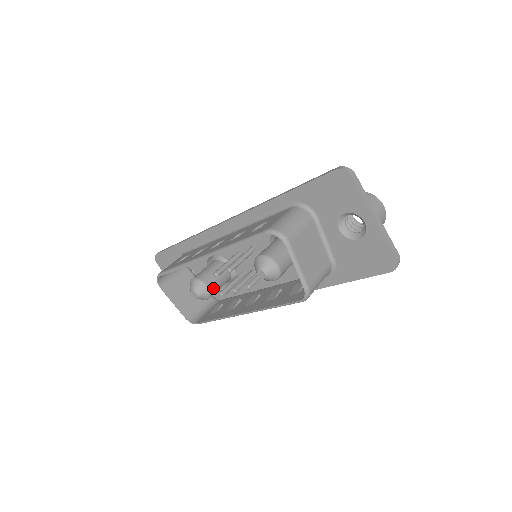
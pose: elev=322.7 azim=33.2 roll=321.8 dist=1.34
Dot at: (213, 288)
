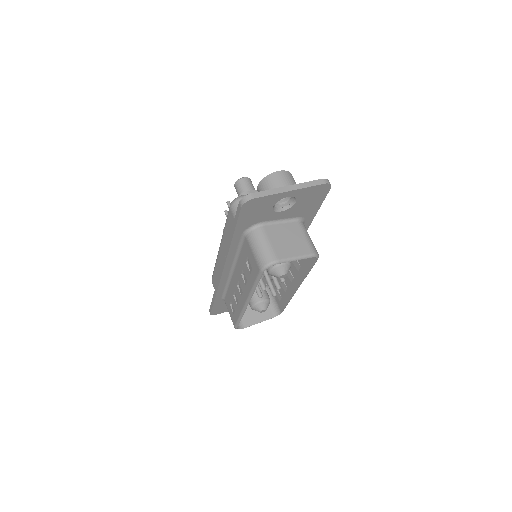
Dot at: (265, 295)
